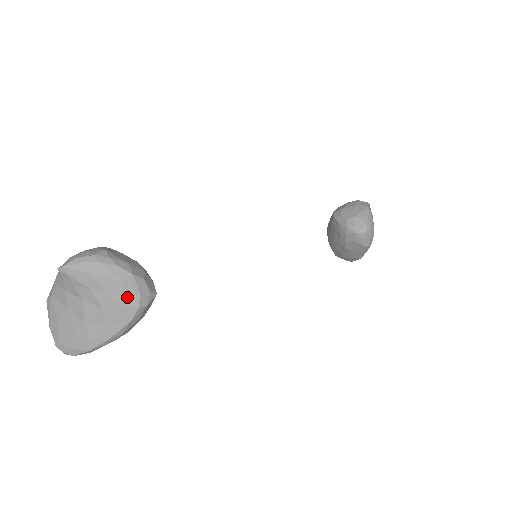
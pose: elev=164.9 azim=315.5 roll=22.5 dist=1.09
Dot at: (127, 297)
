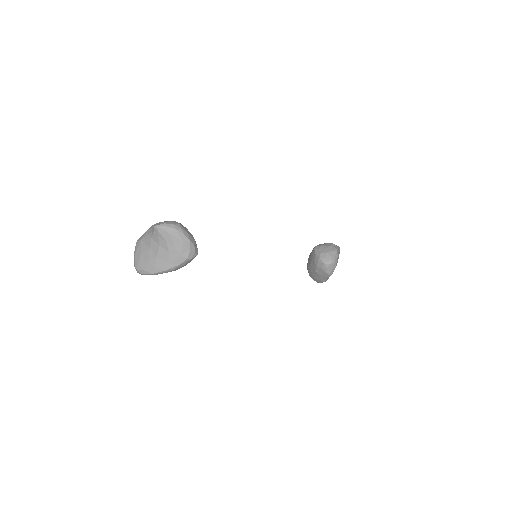
Dot at: (183, 251)
